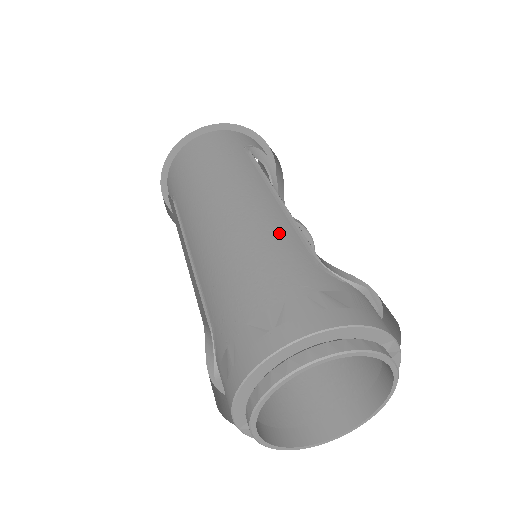
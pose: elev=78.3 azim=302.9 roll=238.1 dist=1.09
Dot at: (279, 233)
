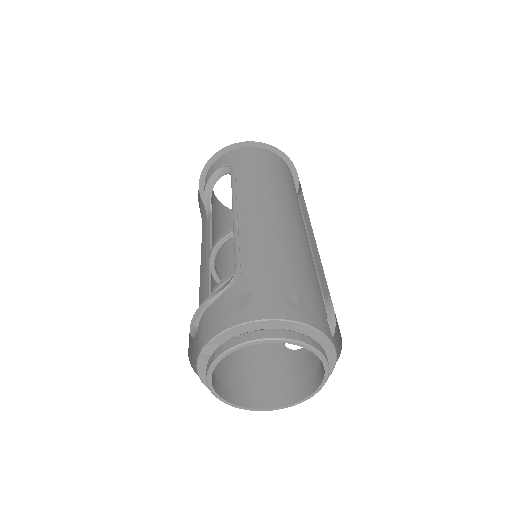
Dot at: (311, 262)
